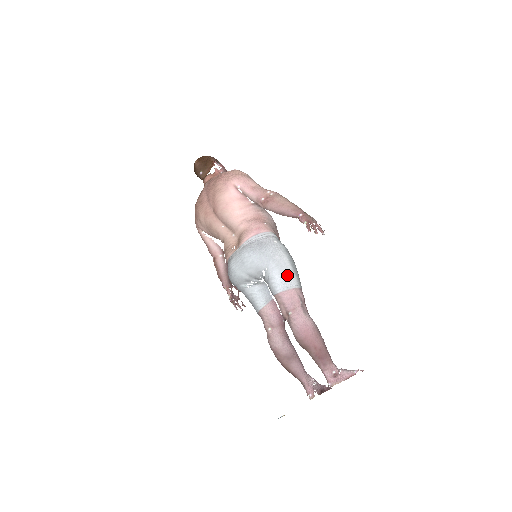
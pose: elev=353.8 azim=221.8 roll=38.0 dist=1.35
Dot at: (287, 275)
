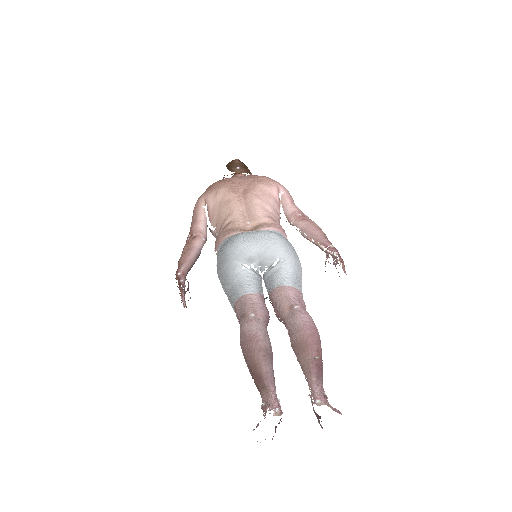
Dot at: (300, 279)
